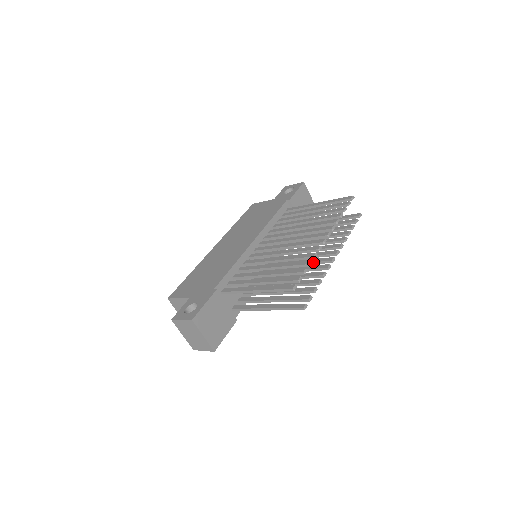
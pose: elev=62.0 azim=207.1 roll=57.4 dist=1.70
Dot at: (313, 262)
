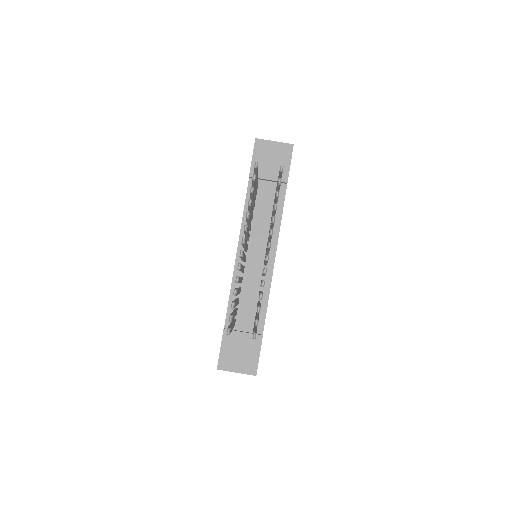
Dot at: occluded
